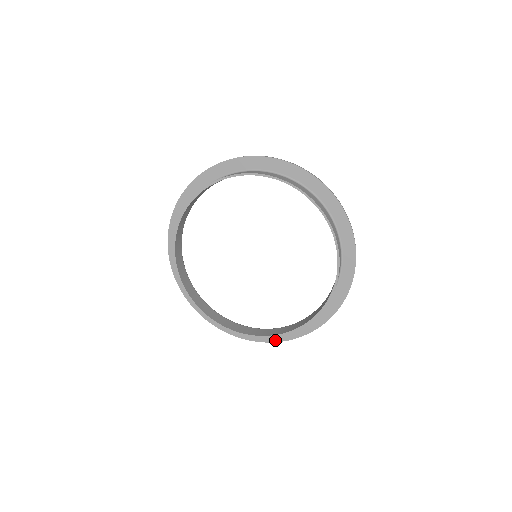
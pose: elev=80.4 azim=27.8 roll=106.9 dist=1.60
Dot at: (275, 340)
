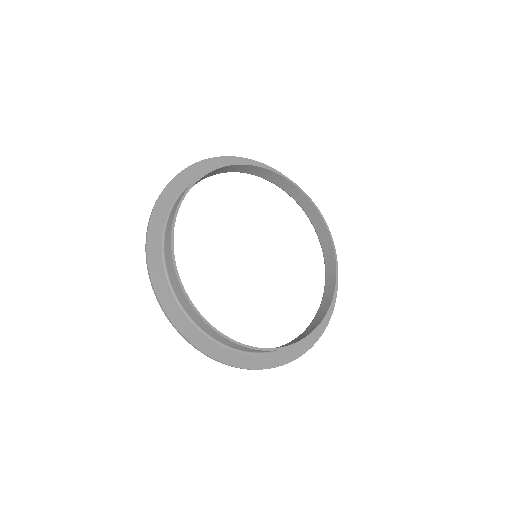
Dot at: (207, 351)
